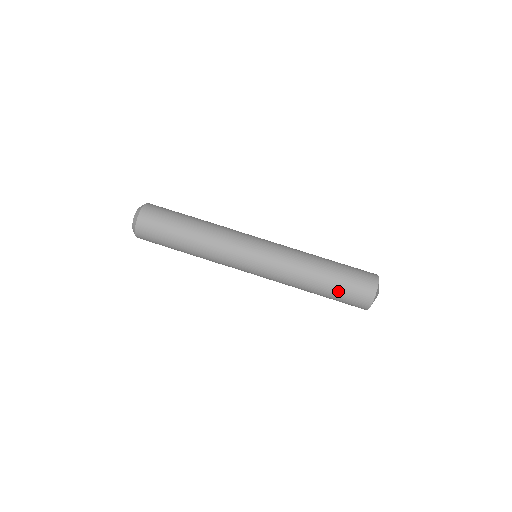
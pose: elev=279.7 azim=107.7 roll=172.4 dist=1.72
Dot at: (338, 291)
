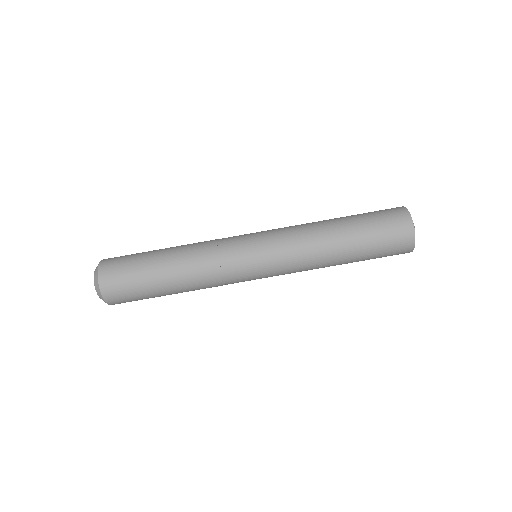
Dot at: (370, 245)
